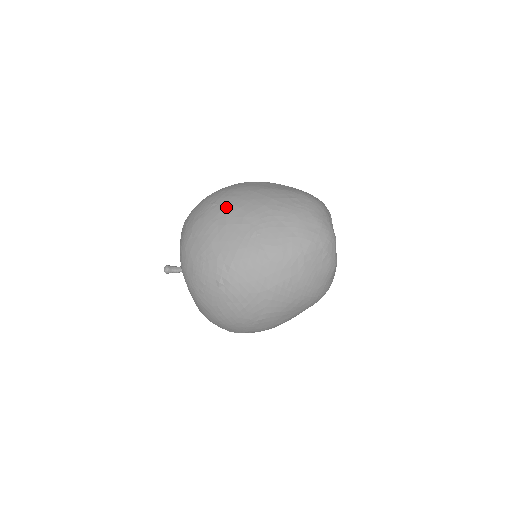
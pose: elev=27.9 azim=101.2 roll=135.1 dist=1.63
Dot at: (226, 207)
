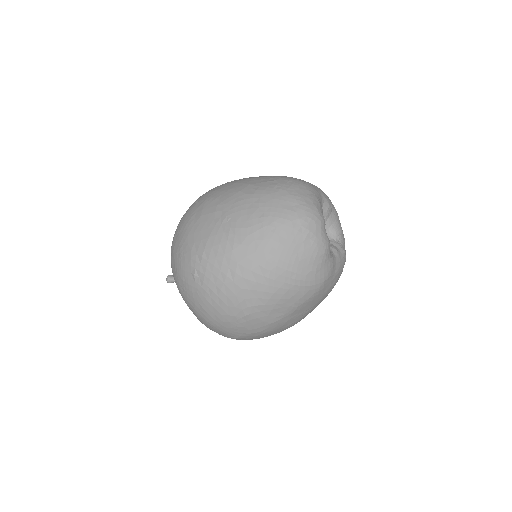
Dot at: (205, 200)
